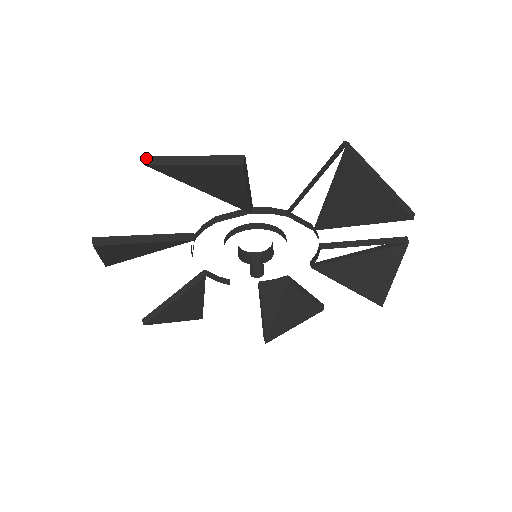
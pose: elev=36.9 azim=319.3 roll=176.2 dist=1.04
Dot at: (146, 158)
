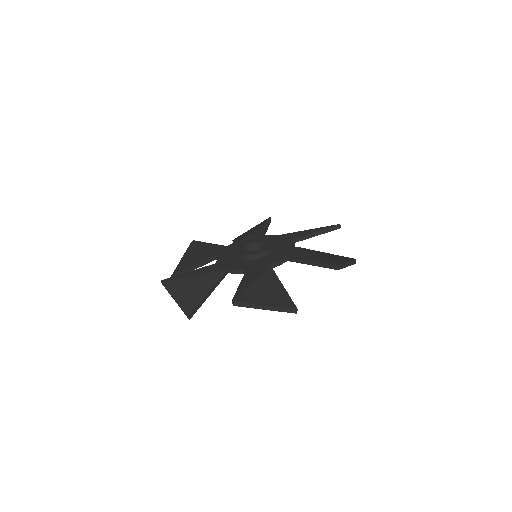
Dot at: (234, 303)
